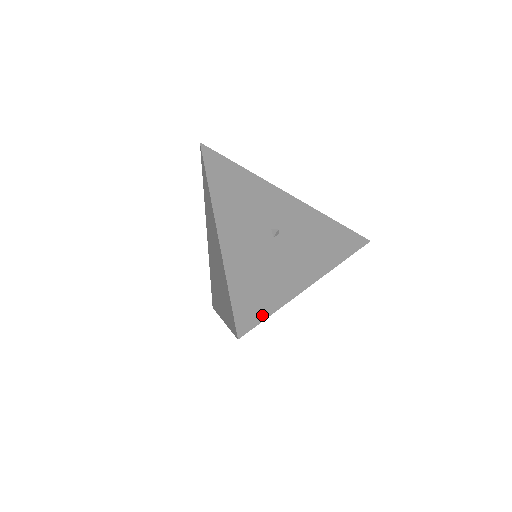
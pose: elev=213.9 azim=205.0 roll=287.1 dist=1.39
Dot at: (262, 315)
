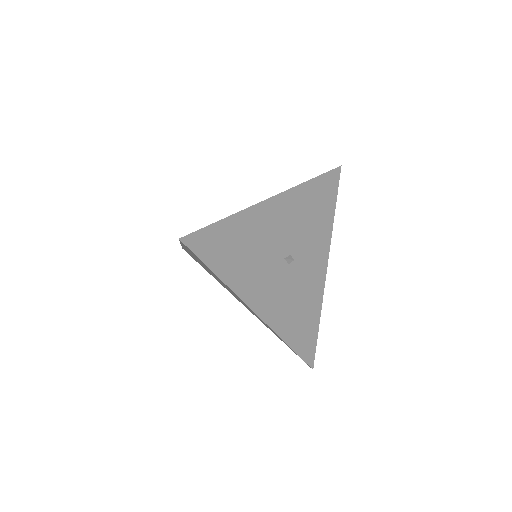
Dot at: (315, 337)
